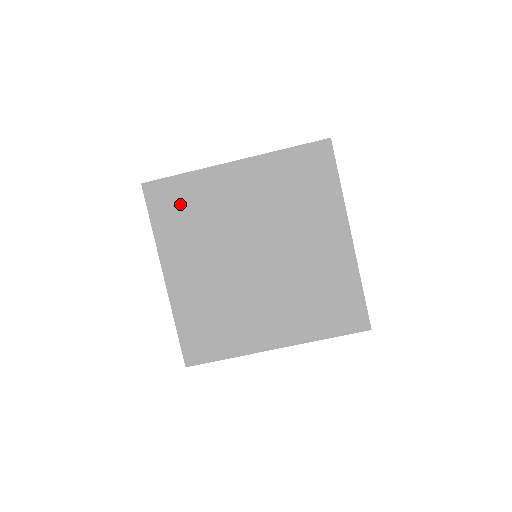
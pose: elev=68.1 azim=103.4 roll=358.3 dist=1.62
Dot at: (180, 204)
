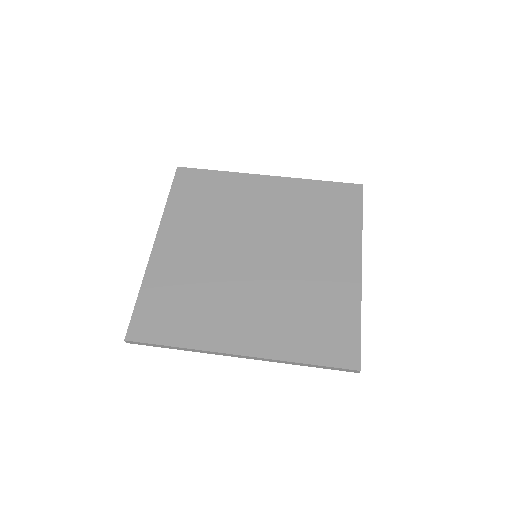
Dot at: (204, 191)
